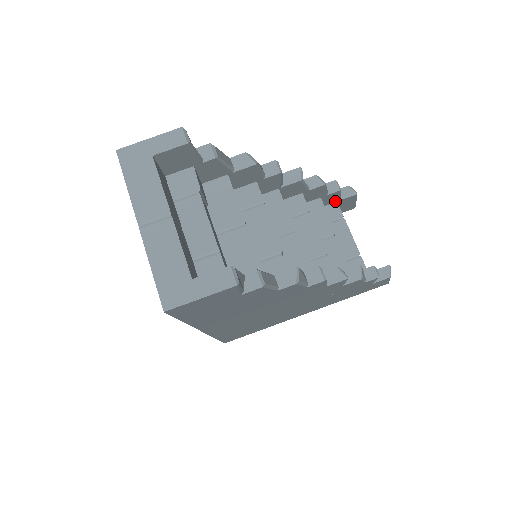
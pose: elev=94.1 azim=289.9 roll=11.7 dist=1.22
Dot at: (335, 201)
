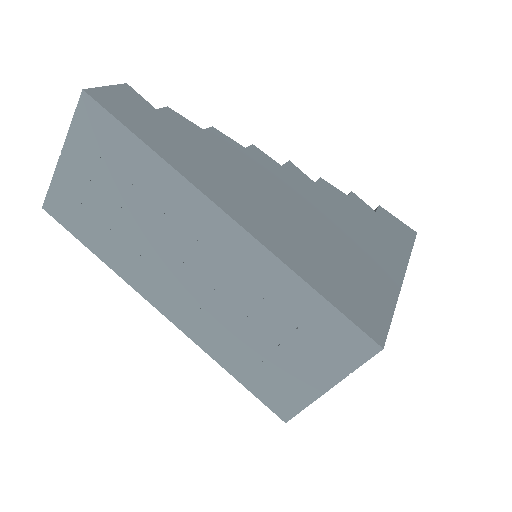
Dot at: occluded
